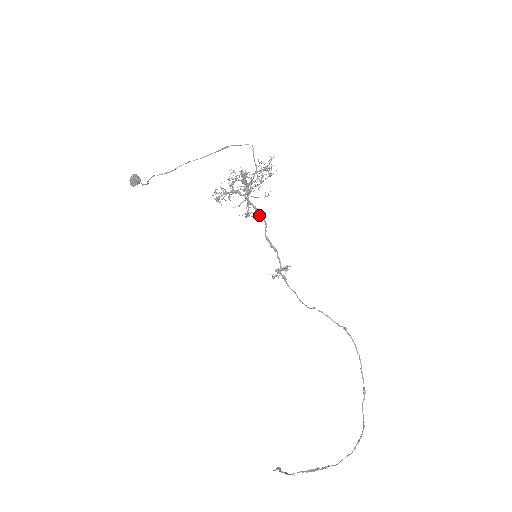
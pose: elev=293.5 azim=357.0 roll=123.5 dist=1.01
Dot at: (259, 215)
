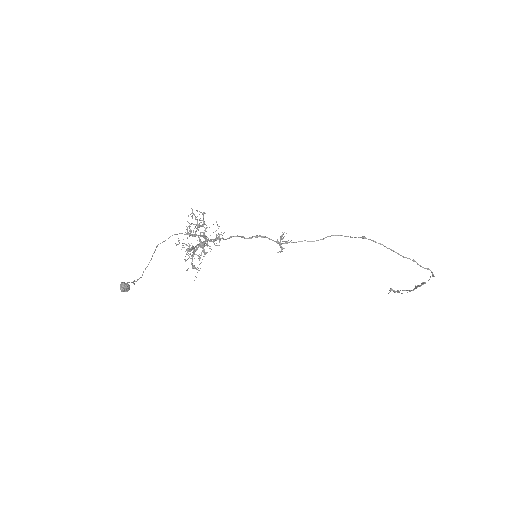
Dot at: occluded
